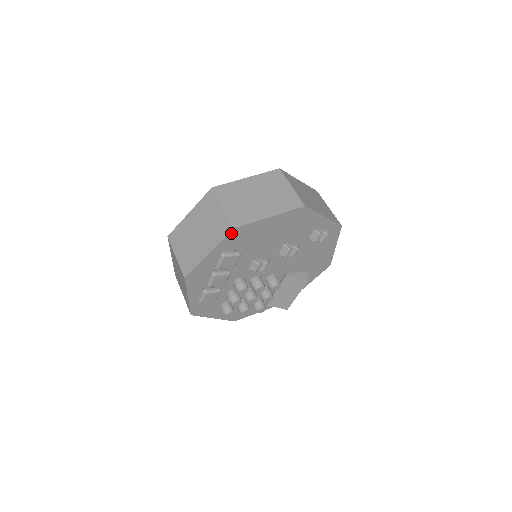
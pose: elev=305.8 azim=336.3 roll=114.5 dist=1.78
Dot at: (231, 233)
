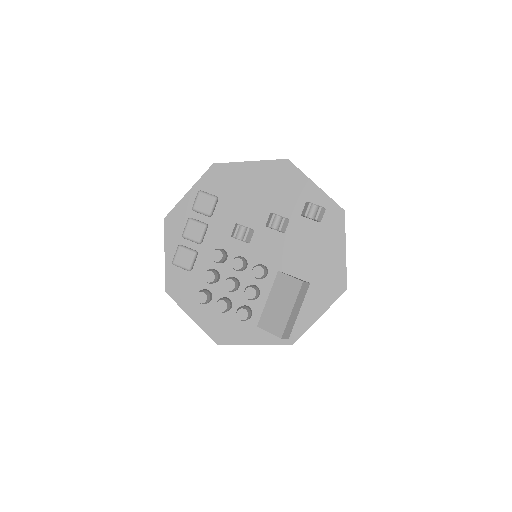
Dot at: (211, 170)
